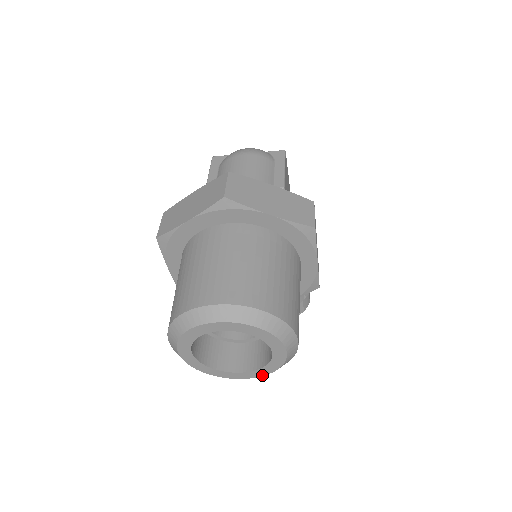
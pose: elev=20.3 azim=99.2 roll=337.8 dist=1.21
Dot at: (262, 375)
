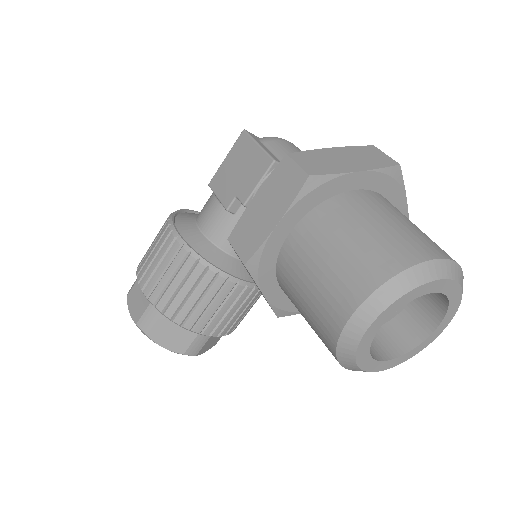
Dot at: (388, 368)
